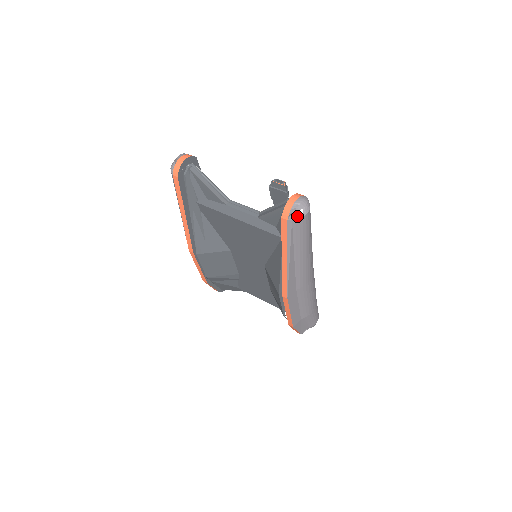
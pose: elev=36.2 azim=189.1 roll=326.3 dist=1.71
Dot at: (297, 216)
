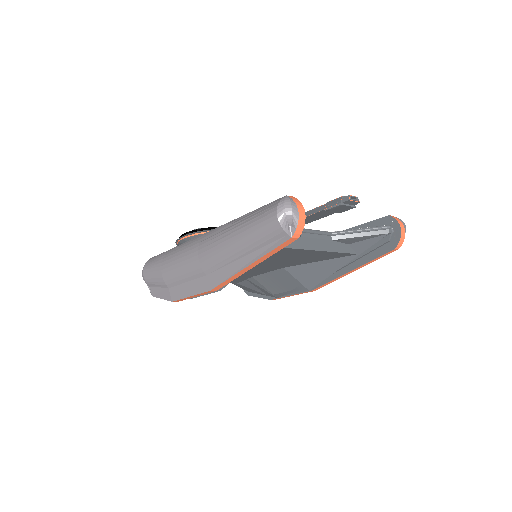
Dot at: occluded
